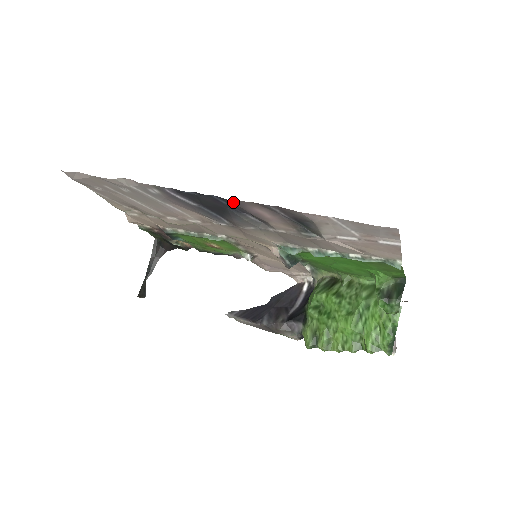
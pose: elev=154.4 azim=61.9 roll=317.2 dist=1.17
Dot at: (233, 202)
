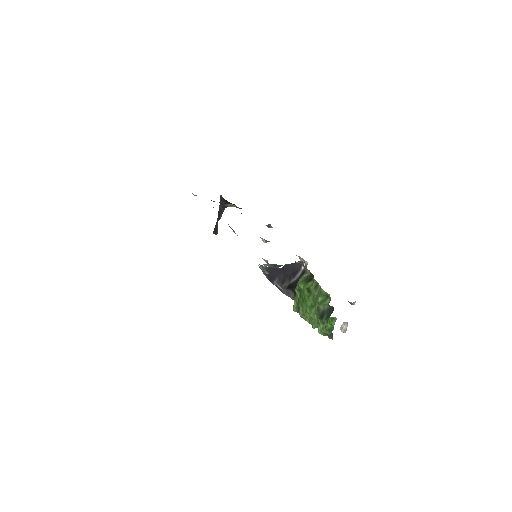
Dot at: occluded
